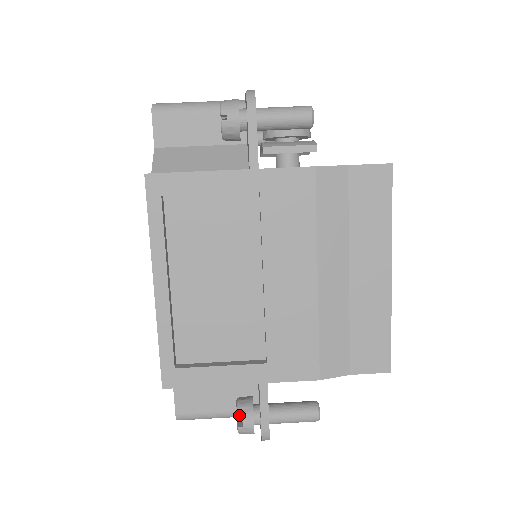
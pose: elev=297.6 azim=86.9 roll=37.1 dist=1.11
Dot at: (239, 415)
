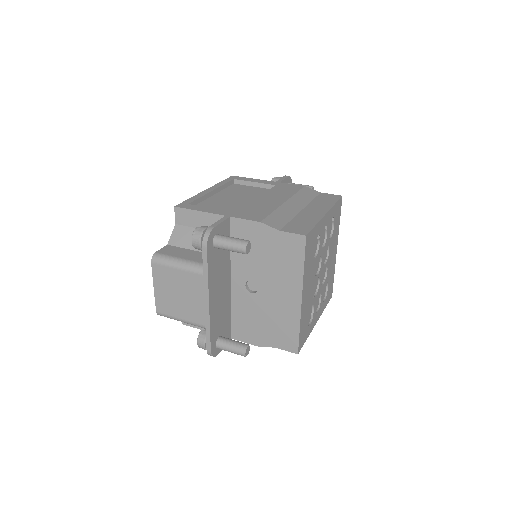
Dot at: (201, 226)
